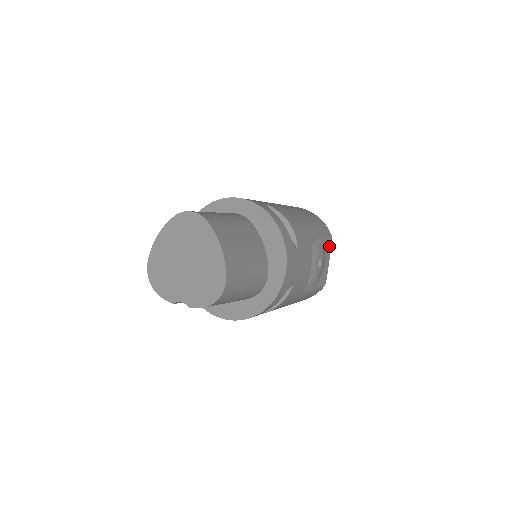
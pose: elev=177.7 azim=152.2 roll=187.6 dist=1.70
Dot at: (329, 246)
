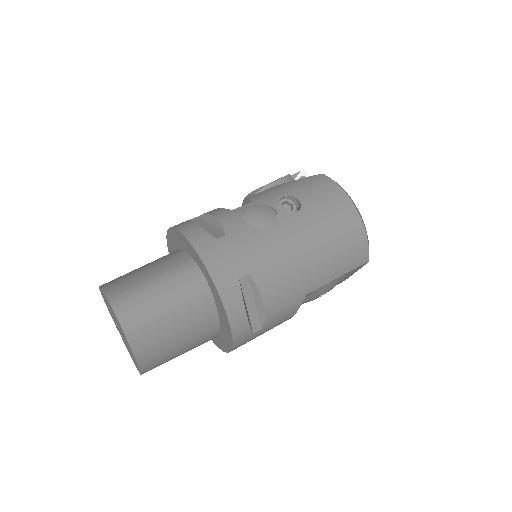
Dot at: (360, 267)
